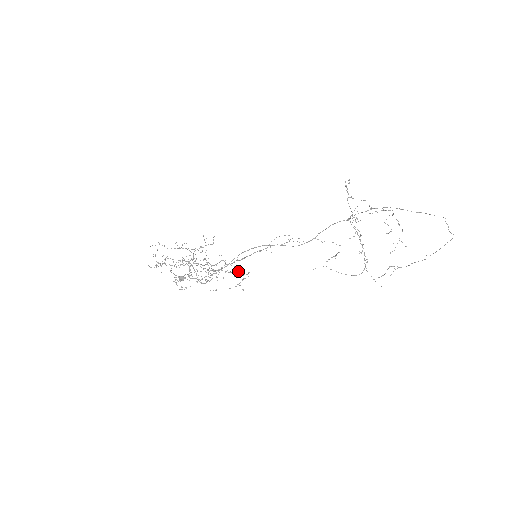
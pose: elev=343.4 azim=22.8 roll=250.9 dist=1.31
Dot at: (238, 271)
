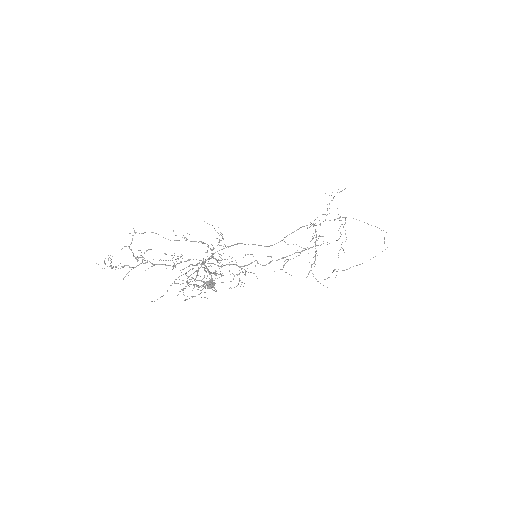
Dot at: occluded
